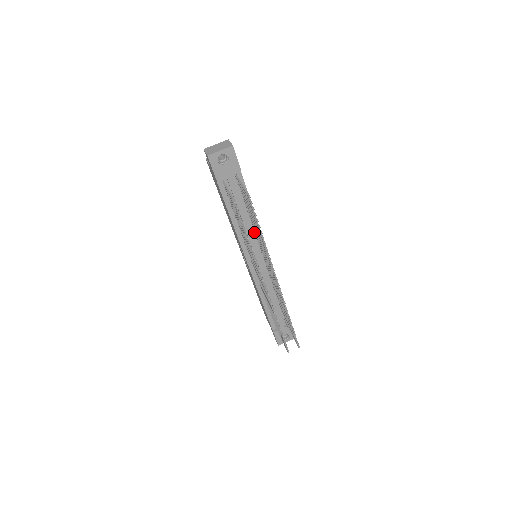
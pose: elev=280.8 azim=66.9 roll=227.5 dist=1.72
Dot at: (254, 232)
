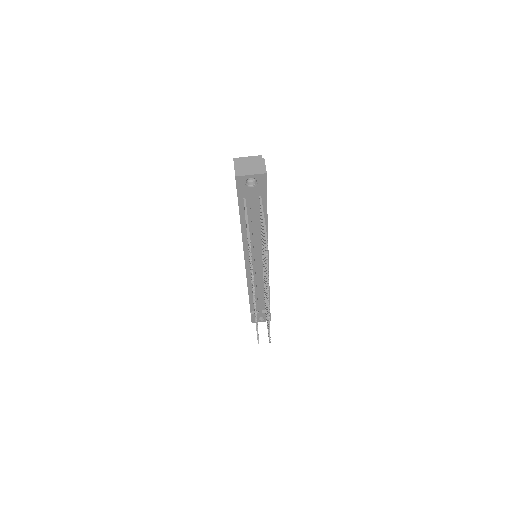
Dot at: (261, 242)
